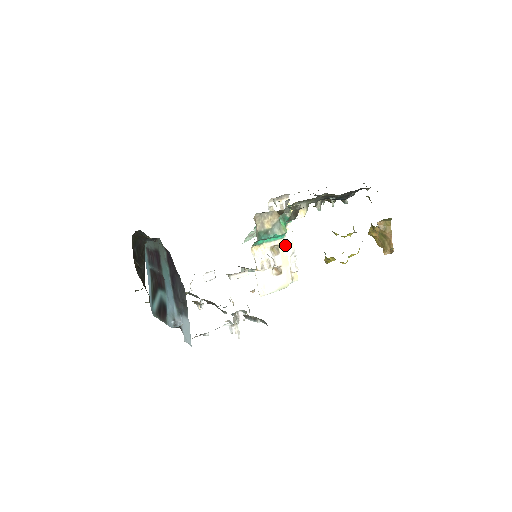
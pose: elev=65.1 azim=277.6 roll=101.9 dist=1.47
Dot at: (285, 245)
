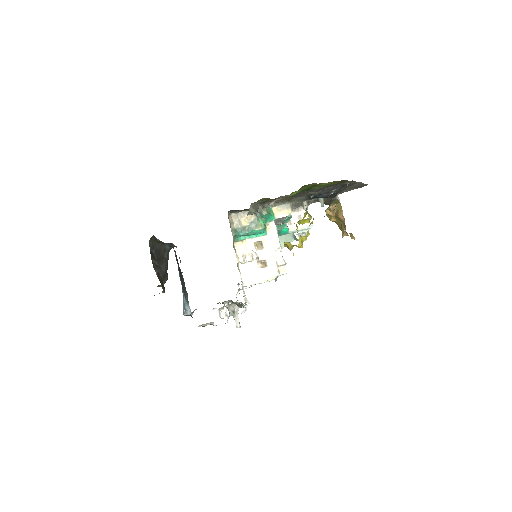
Dot at: (269, 241)
